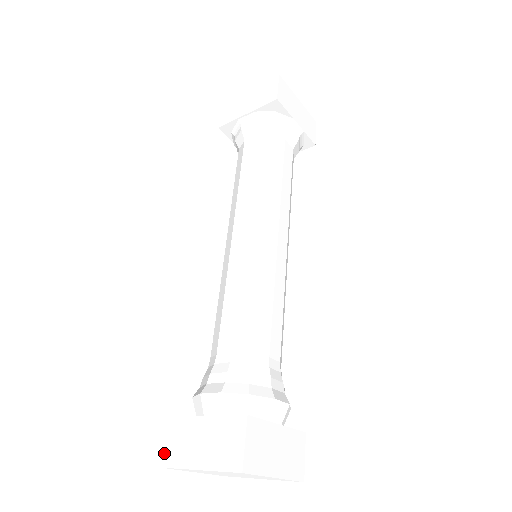
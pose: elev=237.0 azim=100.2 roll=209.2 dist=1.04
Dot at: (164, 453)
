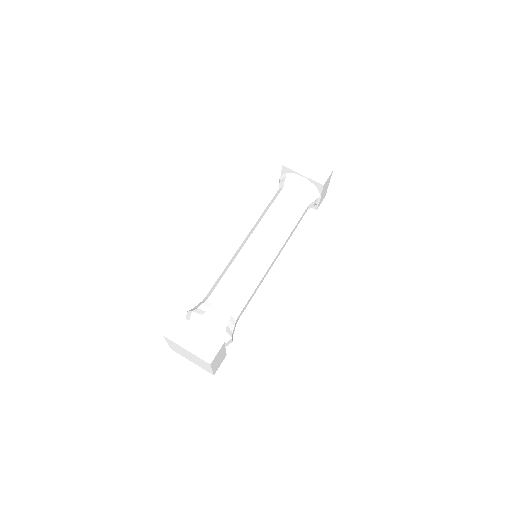
Dot at: (169, 330)
